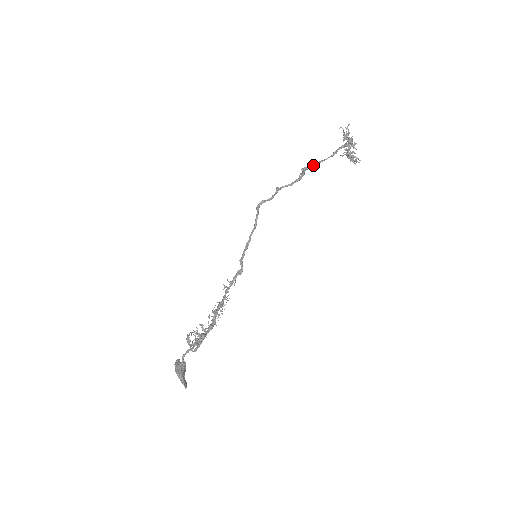
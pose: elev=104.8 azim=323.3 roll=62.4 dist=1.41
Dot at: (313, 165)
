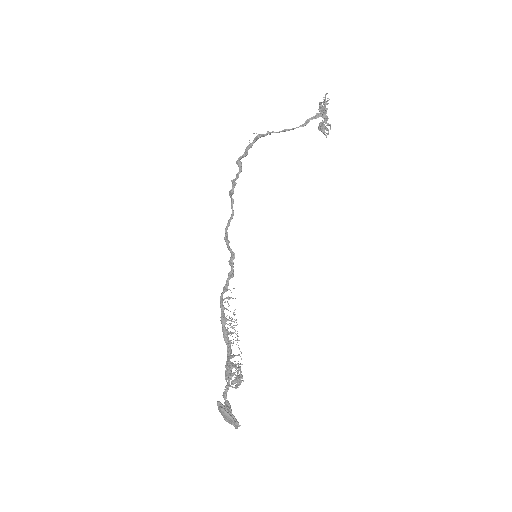
Dot at: (274, 132)
